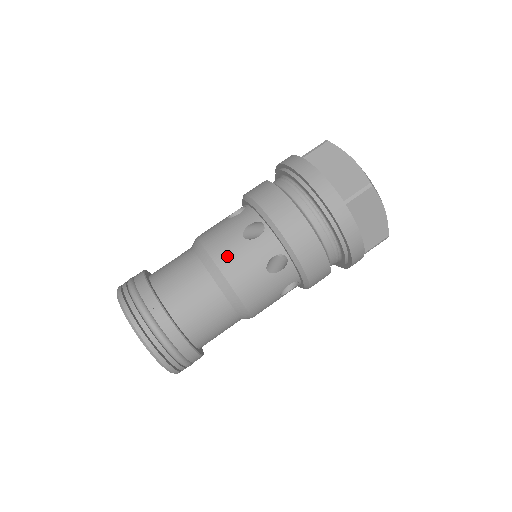
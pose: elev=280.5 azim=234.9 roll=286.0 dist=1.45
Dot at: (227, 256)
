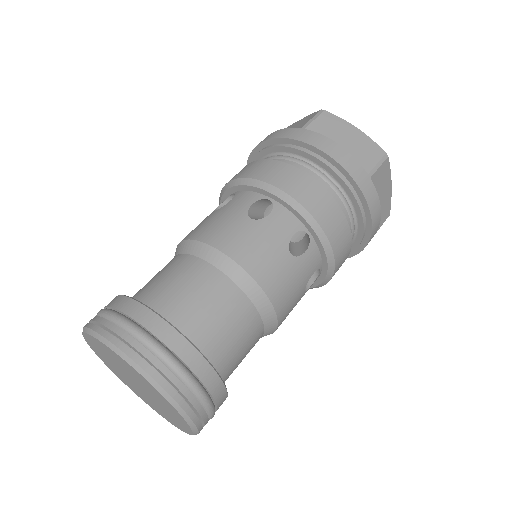
Dot at: (199, 228)
